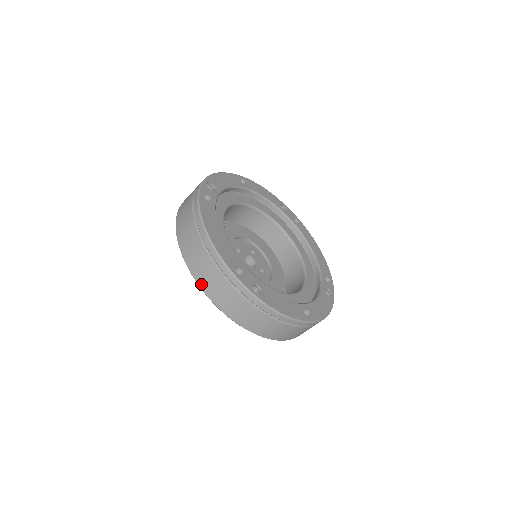
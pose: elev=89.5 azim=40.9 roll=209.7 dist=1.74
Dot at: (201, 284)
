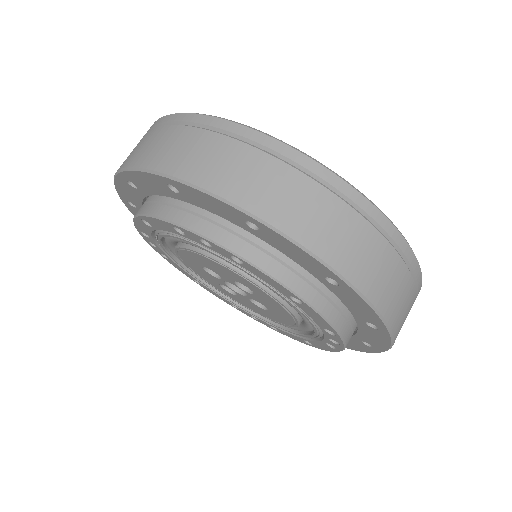
Dot at: (230, 194)
